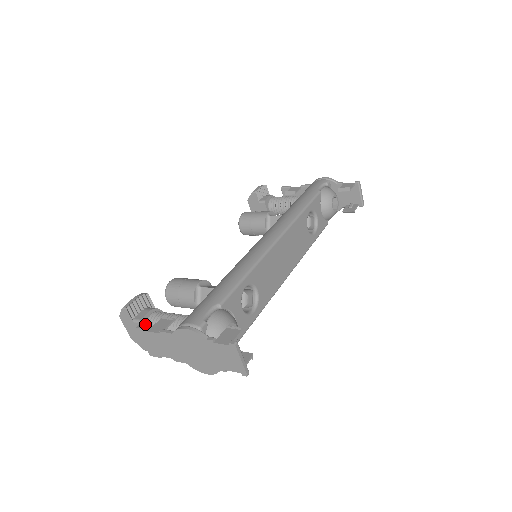
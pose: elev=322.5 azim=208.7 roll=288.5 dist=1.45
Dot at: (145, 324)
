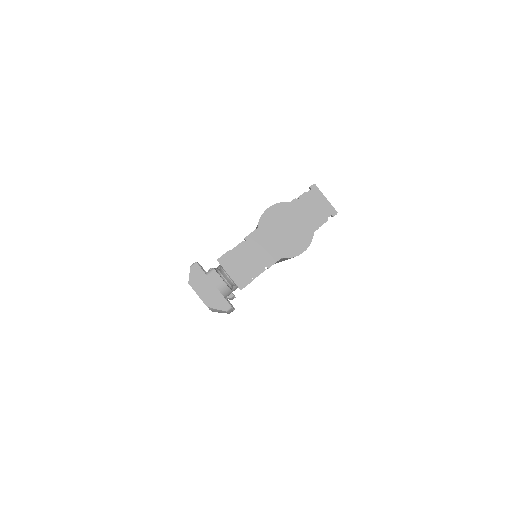
Dot at: (218, 274)
